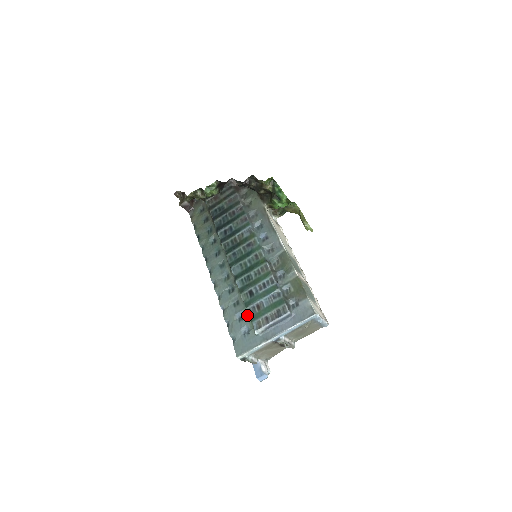
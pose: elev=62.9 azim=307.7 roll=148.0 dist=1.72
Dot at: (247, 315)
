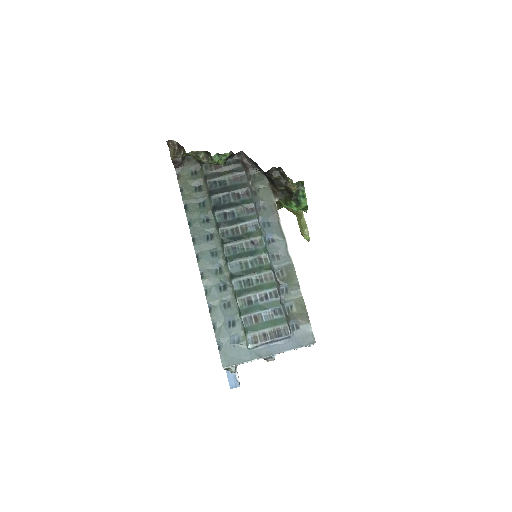
Dot at: (240, 323)
